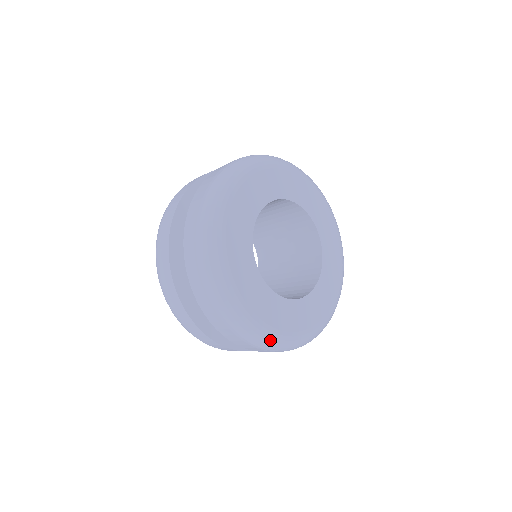
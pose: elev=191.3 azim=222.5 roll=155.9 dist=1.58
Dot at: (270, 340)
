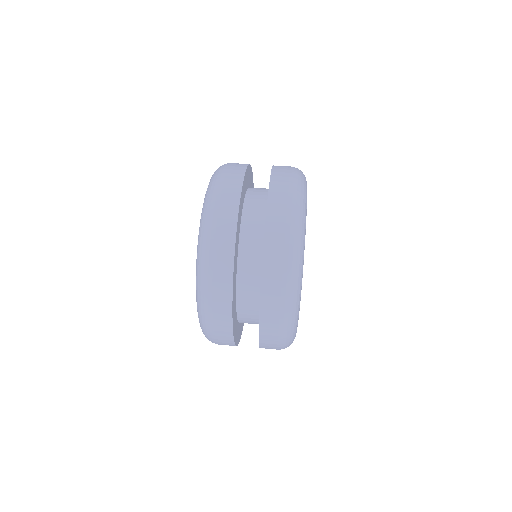
Dot at: (292, 342)
